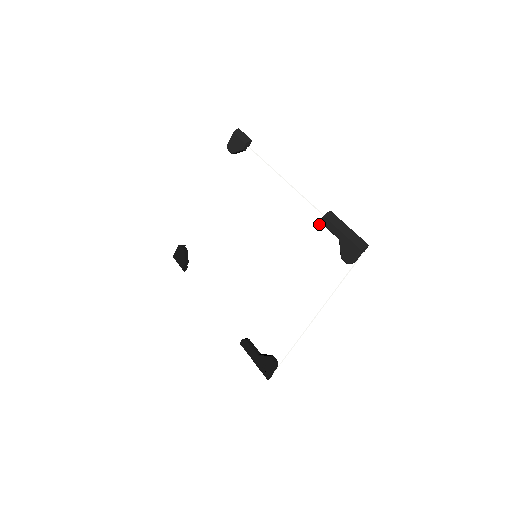
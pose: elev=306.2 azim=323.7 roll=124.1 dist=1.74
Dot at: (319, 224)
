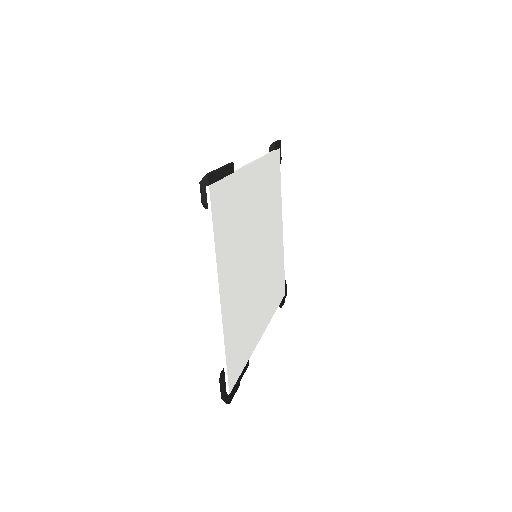
Dot at: (233, 183)
